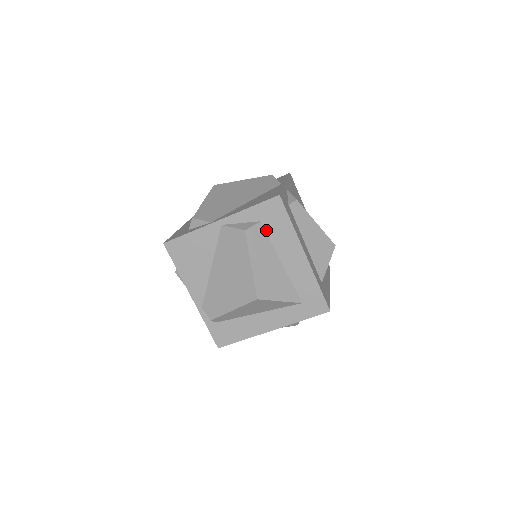
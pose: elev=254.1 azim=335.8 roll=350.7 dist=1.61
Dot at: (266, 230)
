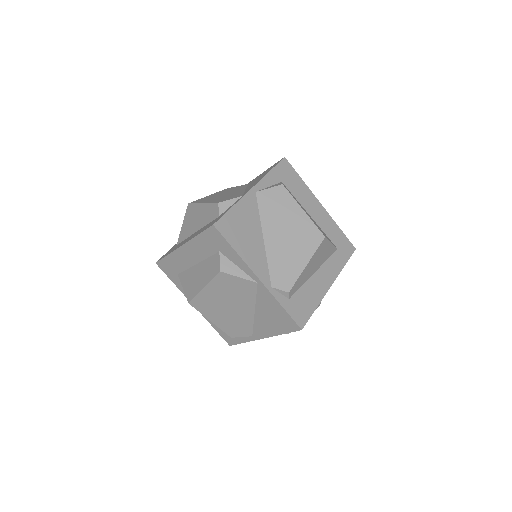
Dot at: (288, 189)
